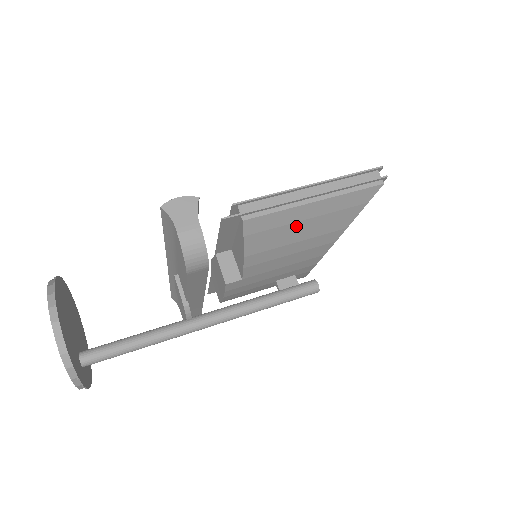
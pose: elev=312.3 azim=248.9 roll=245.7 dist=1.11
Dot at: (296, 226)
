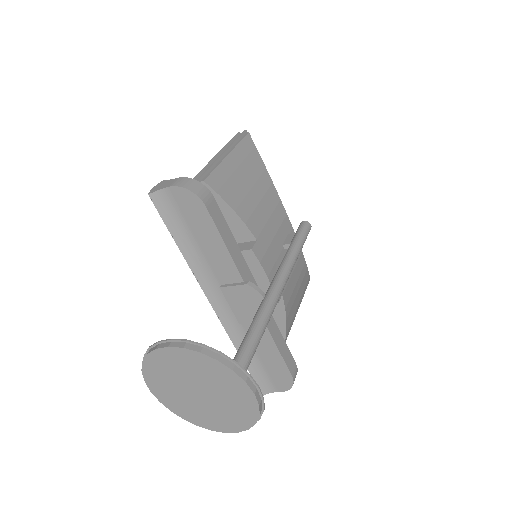
Dot at: (237, 175)
